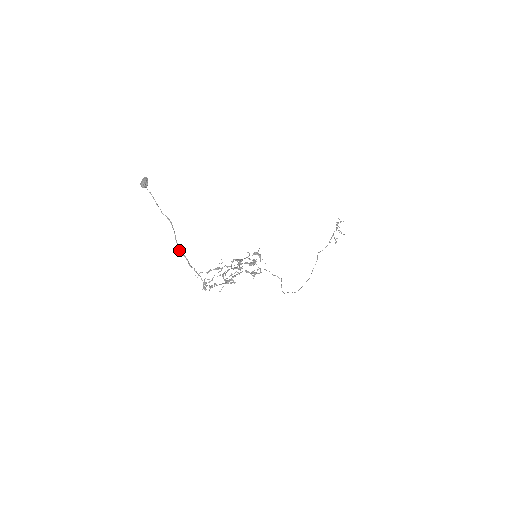
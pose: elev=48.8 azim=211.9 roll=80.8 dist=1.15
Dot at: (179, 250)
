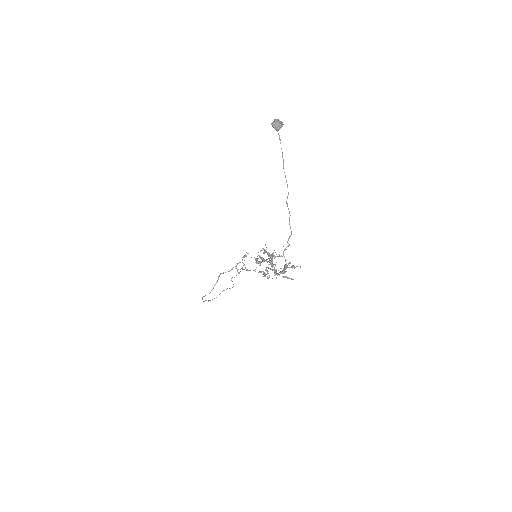
Dot at: occluded
